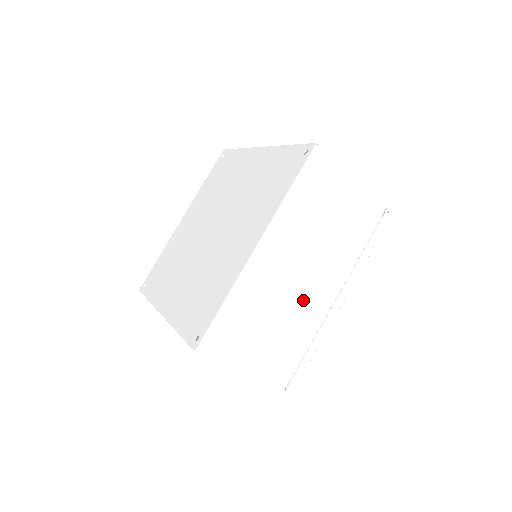
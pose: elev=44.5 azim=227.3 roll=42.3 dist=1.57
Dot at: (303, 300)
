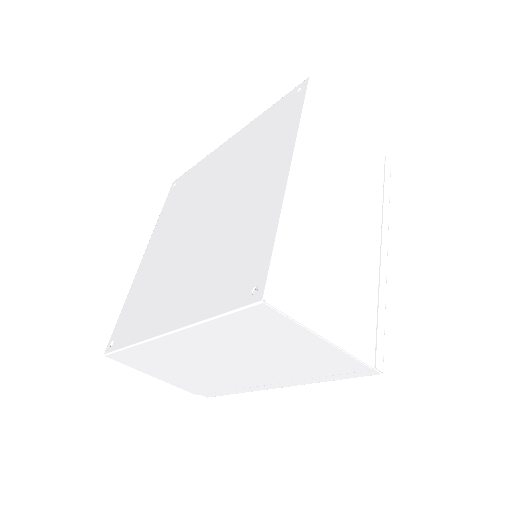
Dot at: (353, 243)
